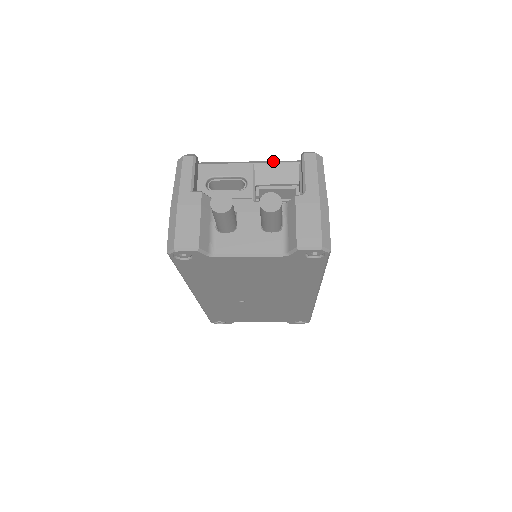
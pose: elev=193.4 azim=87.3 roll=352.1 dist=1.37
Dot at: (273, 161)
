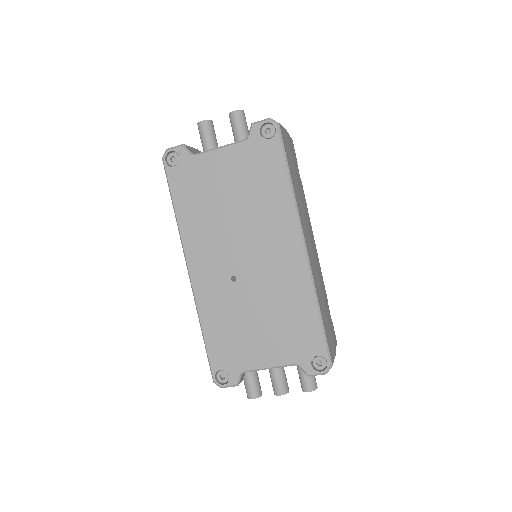
Dot at: occluded
